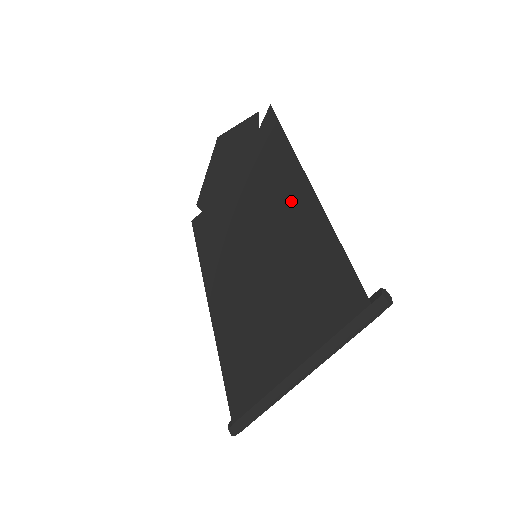
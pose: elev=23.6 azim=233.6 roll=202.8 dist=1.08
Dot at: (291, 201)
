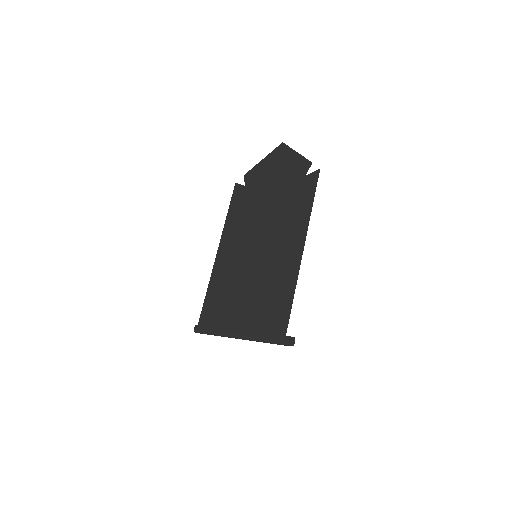
Dot at: (290, 248)
